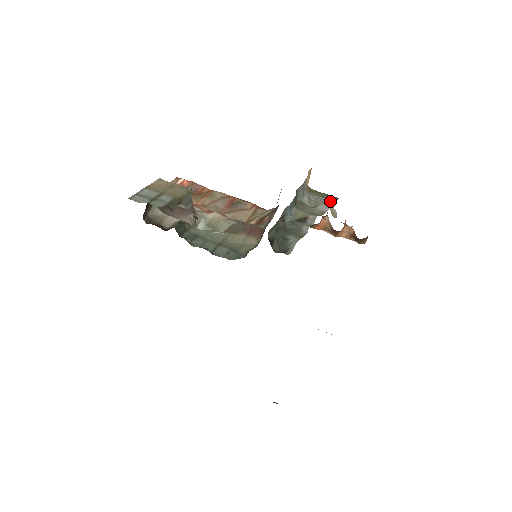
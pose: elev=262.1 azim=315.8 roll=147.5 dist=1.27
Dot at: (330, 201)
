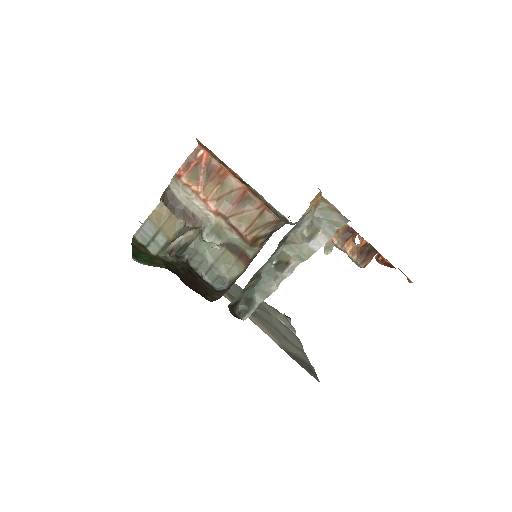
Dot at: (332, 230)
